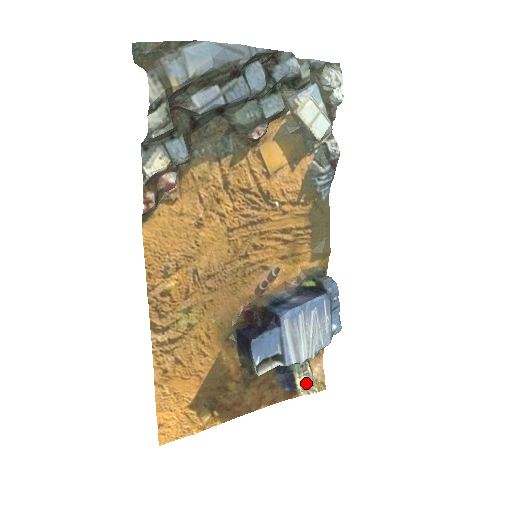
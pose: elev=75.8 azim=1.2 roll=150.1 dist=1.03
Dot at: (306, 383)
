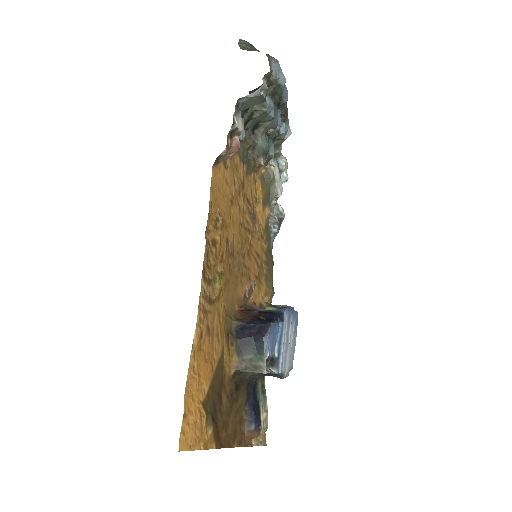
Dot at: (265, 423)
